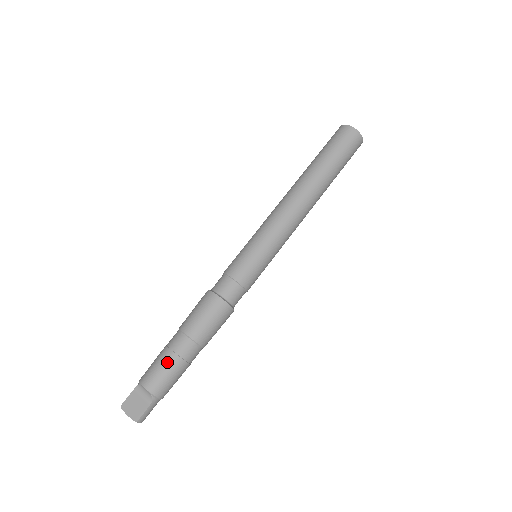
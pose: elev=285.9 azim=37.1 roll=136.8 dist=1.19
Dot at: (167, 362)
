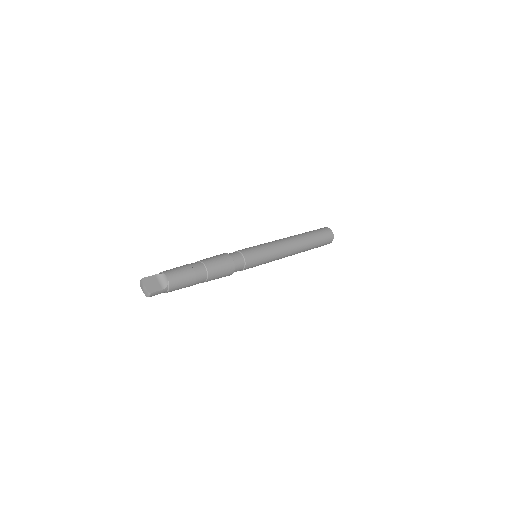
Dot at: (188, 273)
